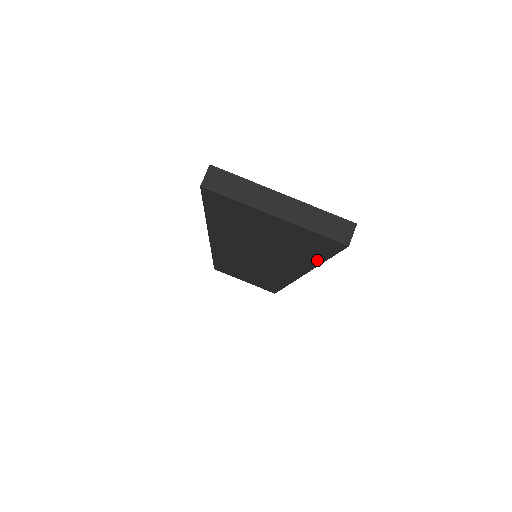
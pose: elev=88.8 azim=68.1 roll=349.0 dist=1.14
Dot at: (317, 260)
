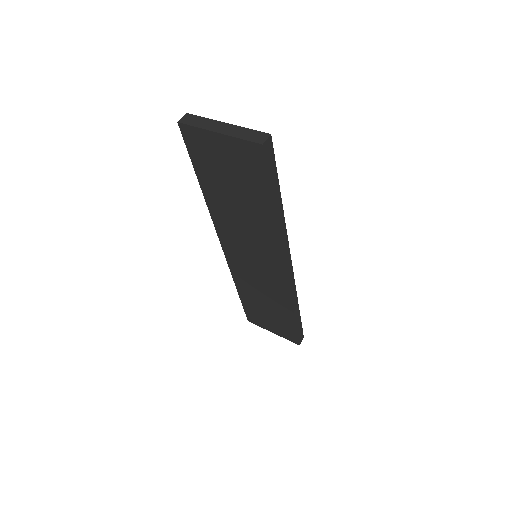
Dot at: (269, 199)
